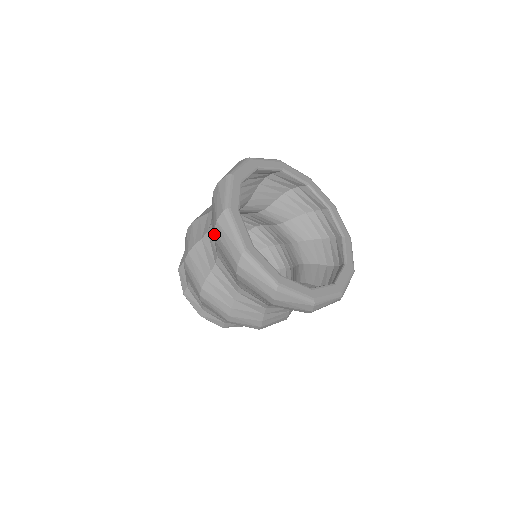
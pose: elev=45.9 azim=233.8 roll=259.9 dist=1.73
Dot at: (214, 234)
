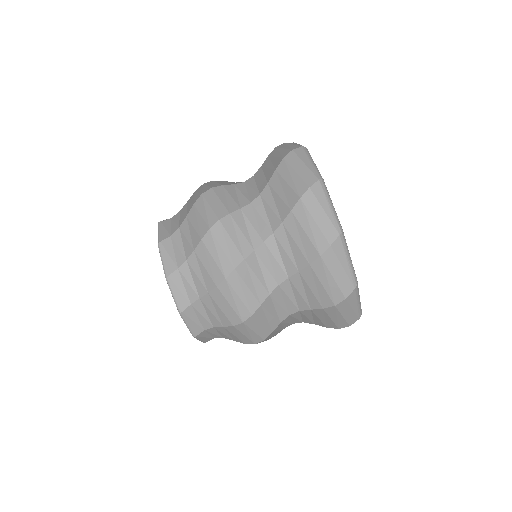
Dot at: (297, 203)
